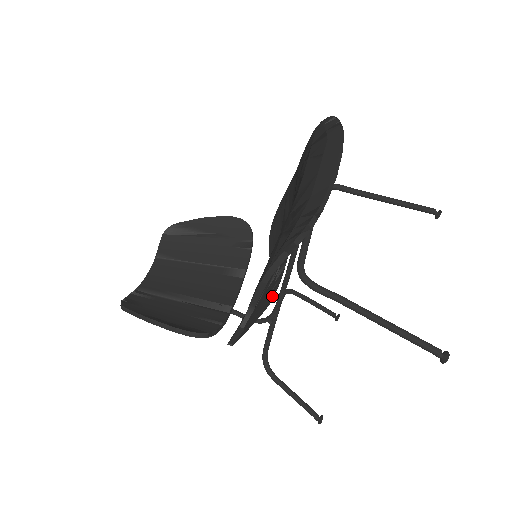
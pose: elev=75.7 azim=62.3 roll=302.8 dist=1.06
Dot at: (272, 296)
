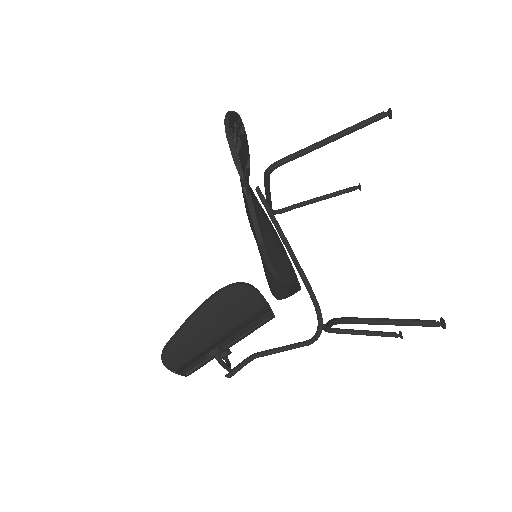
Dot at: (291, 269)
